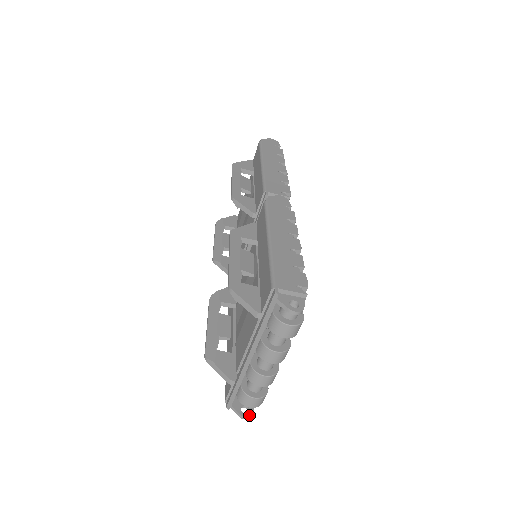
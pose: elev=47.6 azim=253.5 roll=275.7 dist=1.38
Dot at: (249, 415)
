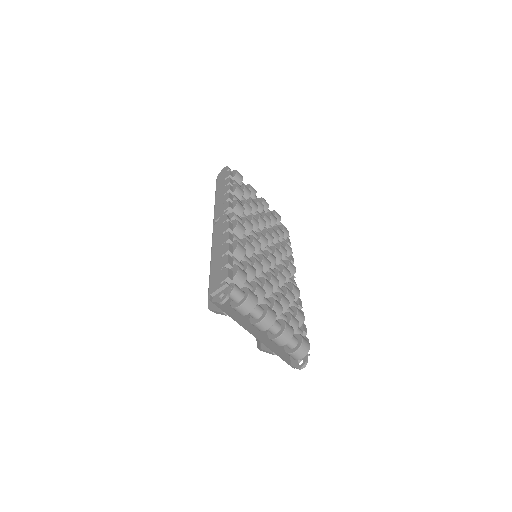
Dot at: (303, 364)
